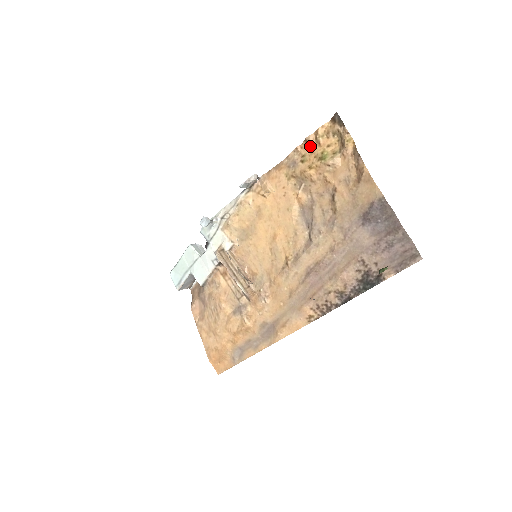
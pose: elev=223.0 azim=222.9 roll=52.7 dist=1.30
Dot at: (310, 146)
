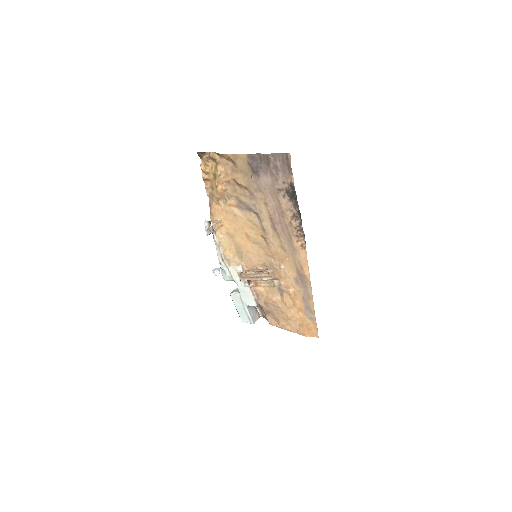
Dot at: (207, 179)
